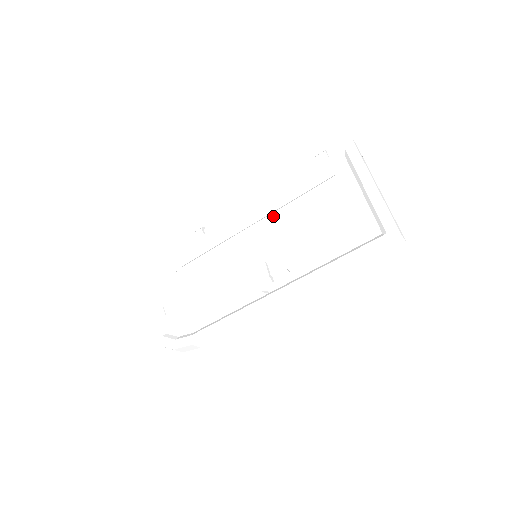
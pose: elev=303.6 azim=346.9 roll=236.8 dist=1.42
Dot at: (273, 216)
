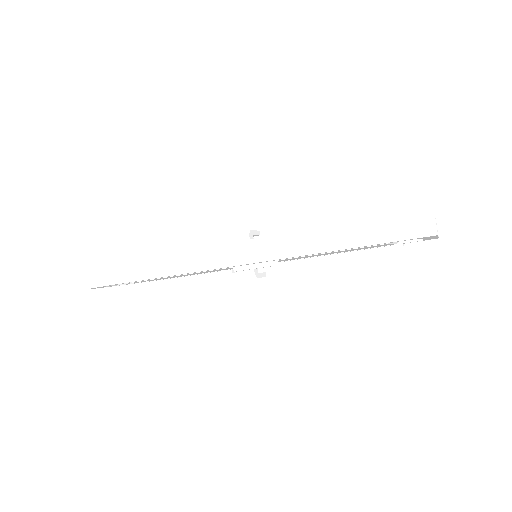
Dot at: occluded
